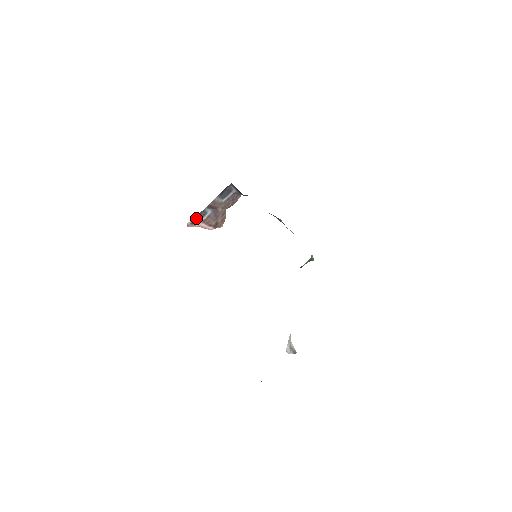
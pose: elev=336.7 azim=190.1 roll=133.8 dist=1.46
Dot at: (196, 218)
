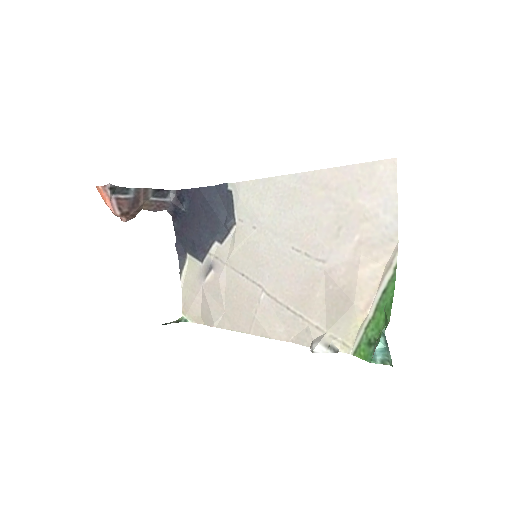
Dot at: (116, 188)
